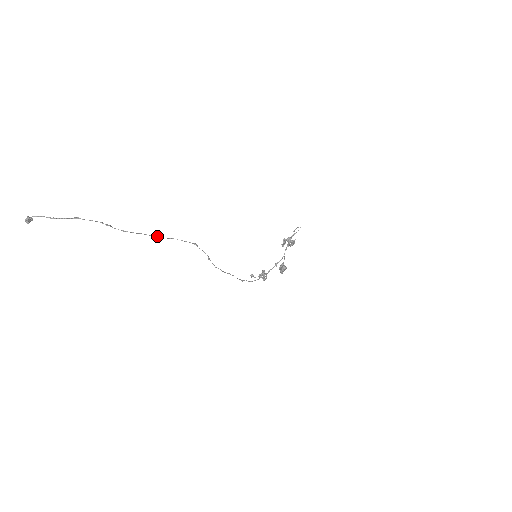
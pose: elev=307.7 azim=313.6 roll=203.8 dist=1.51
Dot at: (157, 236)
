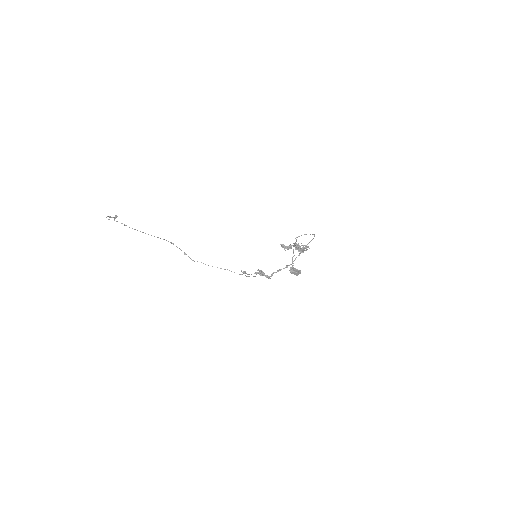
Dot at: occluded
